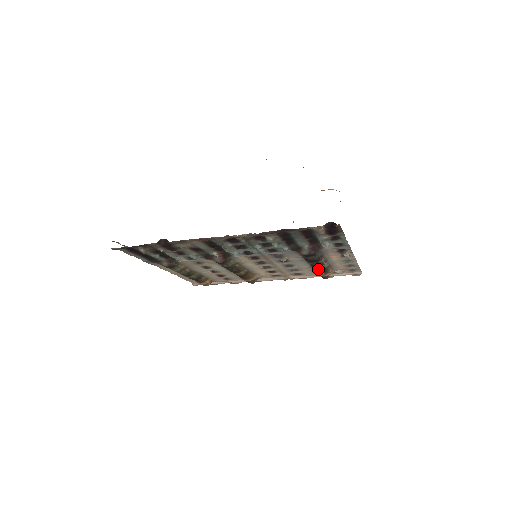
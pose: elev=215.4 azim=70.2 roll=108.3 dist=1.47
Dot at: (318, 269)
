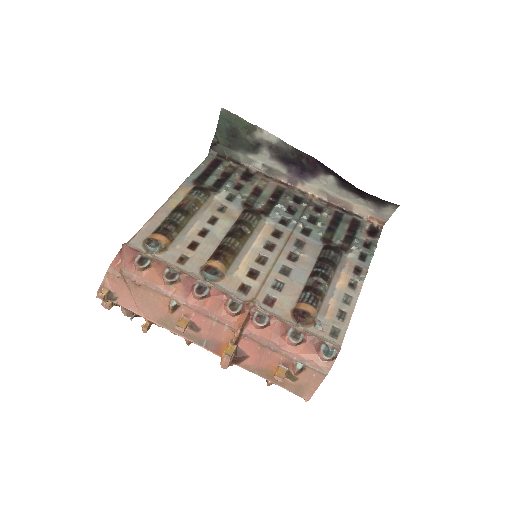
Dot at: (314, 286)
